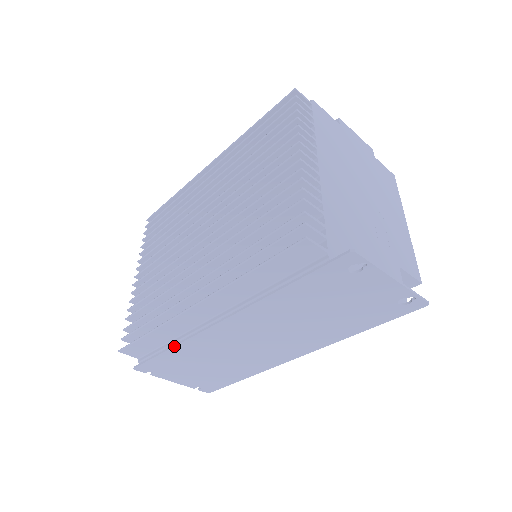
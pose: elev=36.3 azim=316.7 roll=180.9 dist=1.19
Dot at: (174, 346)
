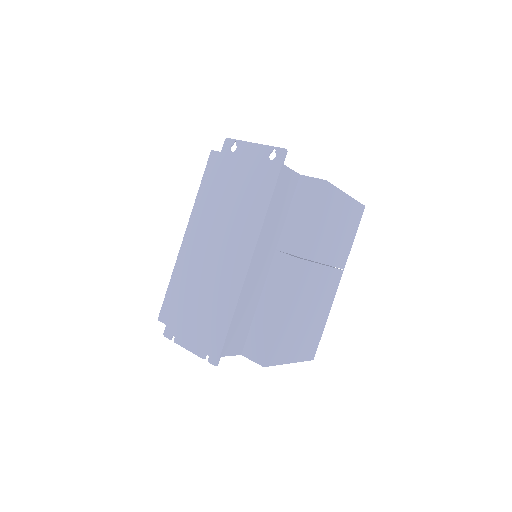
Dot at: (179, 283)
